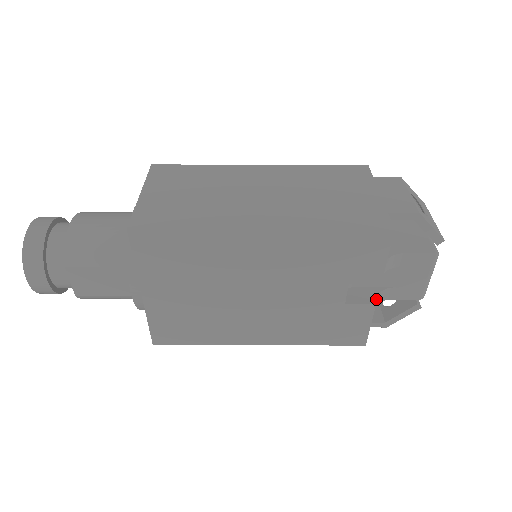
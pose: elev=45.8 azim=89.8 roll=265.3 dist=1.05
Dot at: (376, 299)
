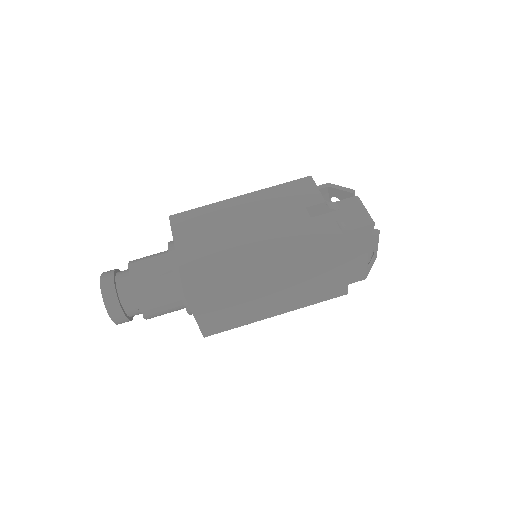
Dot at: occluded
